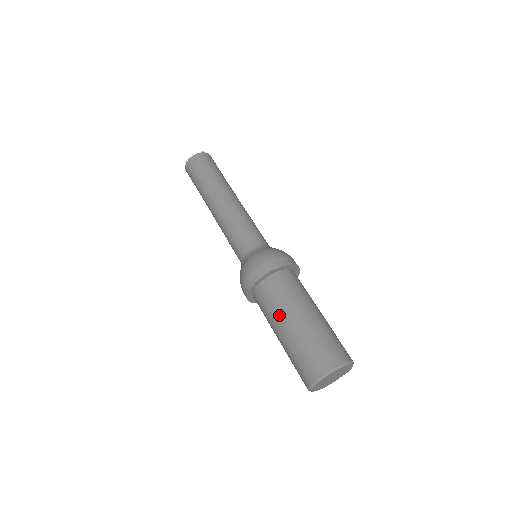
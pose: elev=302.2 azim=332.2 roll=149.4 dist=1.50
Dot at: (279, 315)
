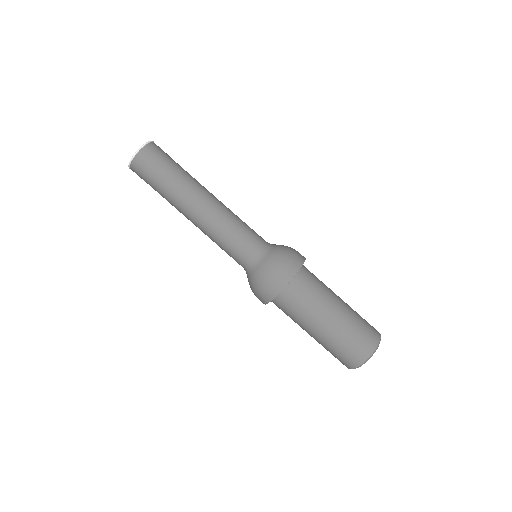
Dot at: (302, 324)
